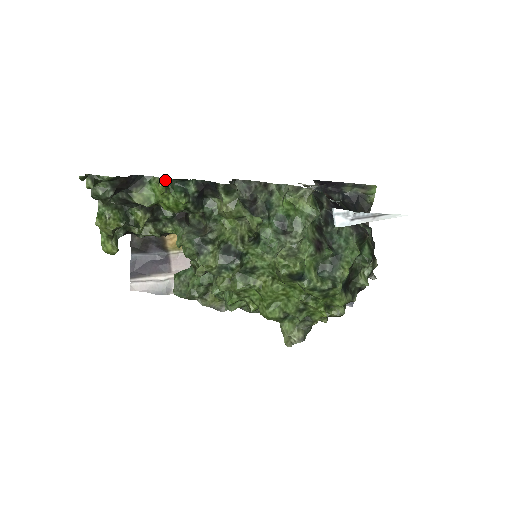
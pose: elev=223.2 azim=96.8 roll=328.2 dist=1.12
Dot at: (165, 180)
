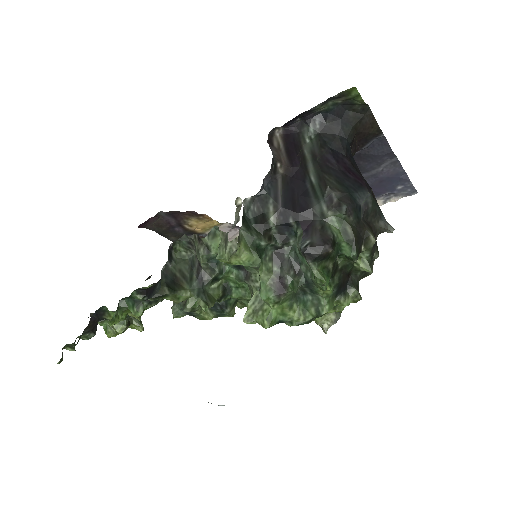
Dot at: (109, 322)
